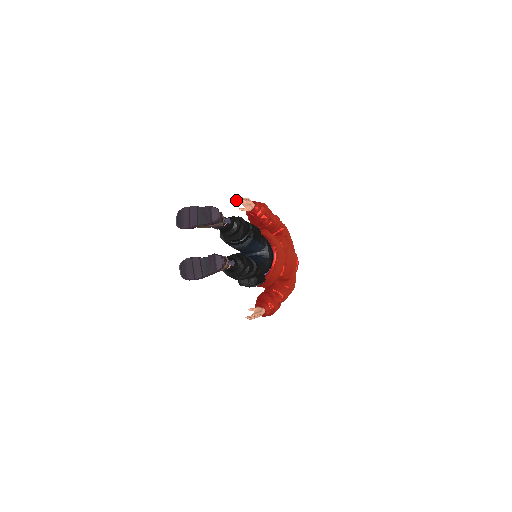
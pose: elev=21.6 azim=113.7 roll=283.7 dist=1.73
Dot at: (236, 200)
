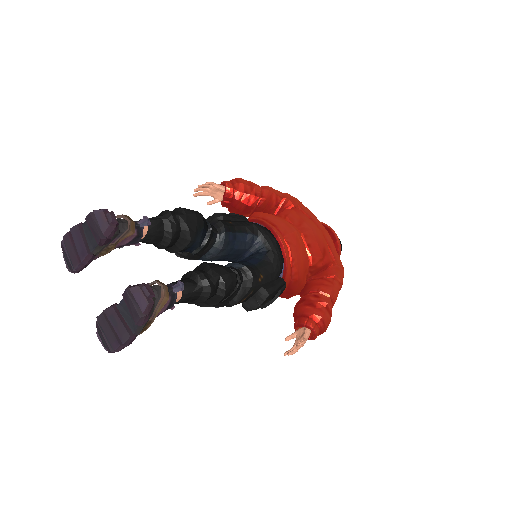
Dot at: (195, 194)
